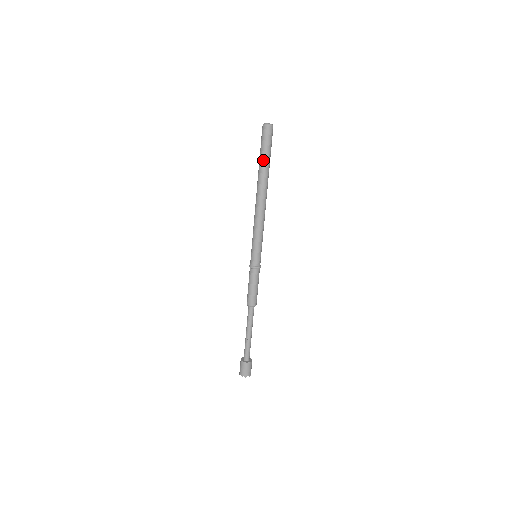
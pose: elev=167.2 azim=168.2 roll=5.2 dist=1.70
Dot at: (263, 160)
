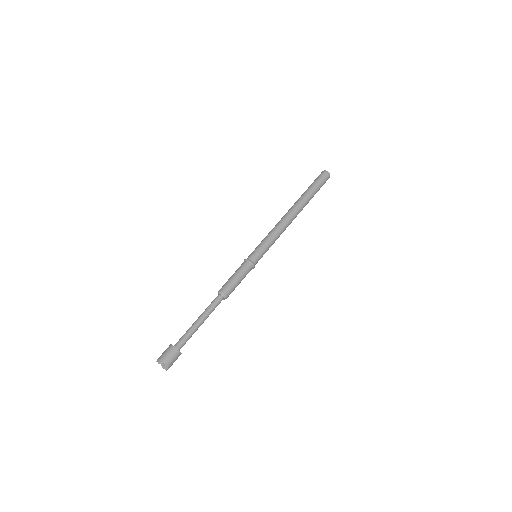
Dot at: (309, 189)
